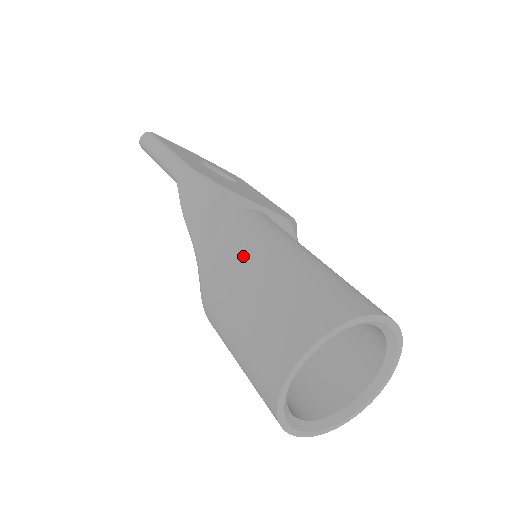
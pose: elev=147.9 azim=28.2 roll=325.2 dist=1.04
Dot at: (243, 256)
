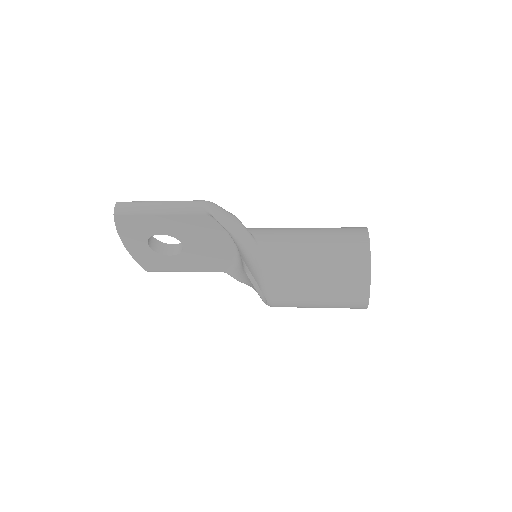
Dot at: (284, 231)
